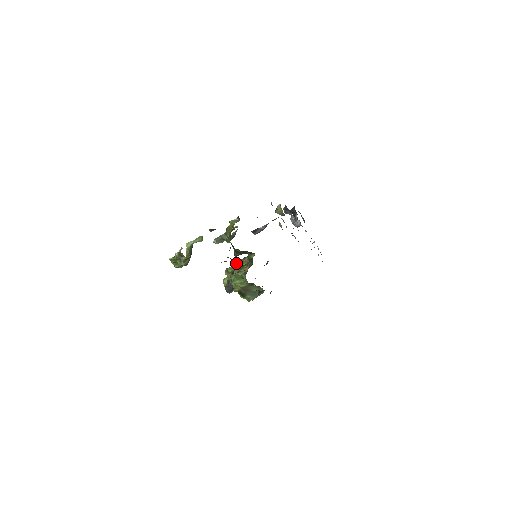
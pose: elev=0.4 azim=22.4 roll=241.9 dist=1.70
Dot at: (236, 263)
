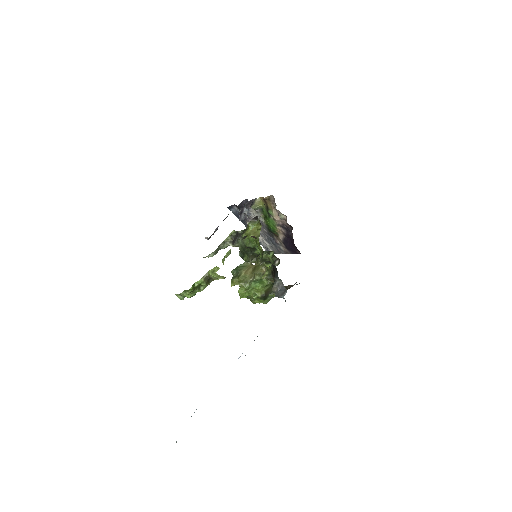
Dot at: (243, 270)
